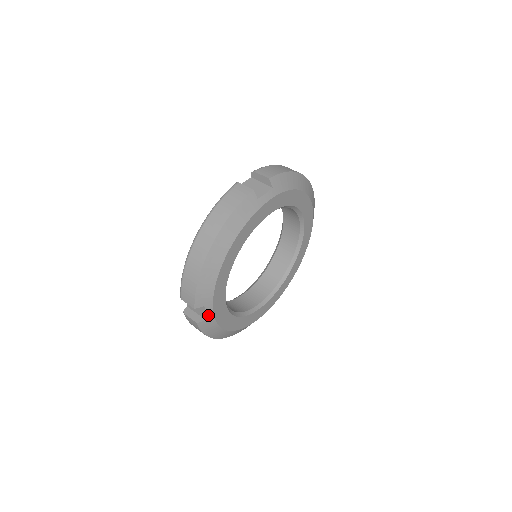
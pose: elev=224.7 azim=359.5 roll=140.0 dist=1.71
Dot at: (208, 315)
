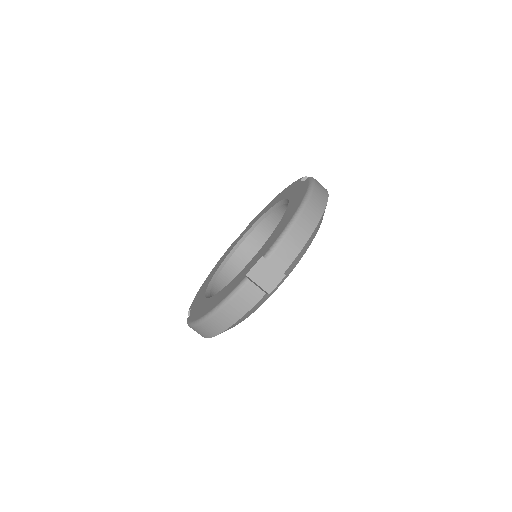
Dot at: (275, 288)
